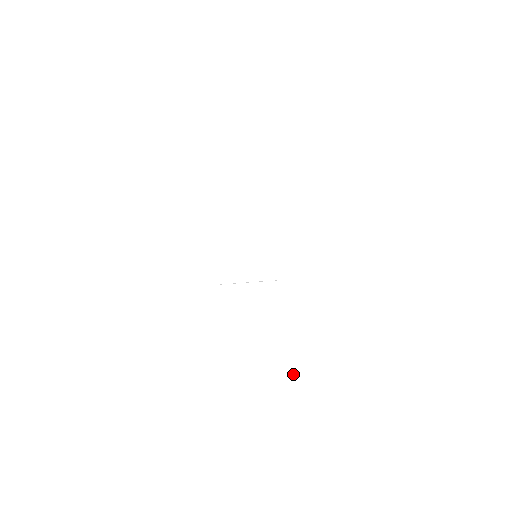
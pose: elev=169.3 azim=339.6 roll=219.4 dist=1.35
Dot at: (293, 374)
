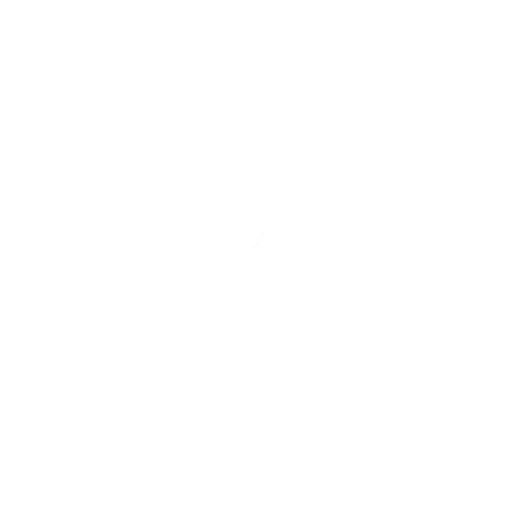
Dot at: (192, 391)
